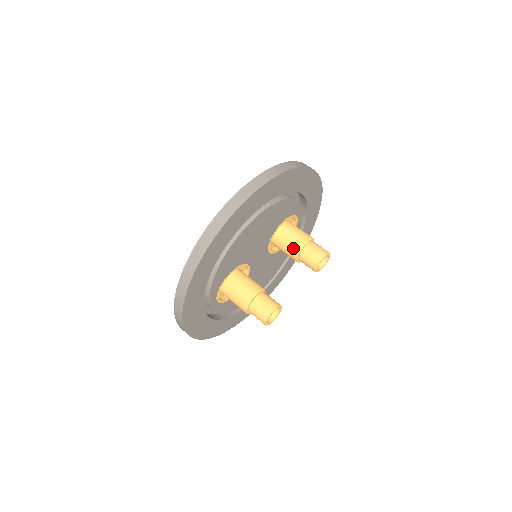
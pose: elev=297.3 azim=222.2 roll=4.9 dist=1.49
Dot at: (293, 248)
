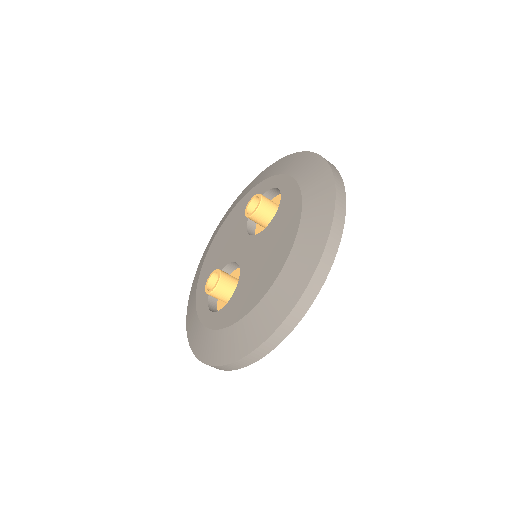
Dot at: occluded
